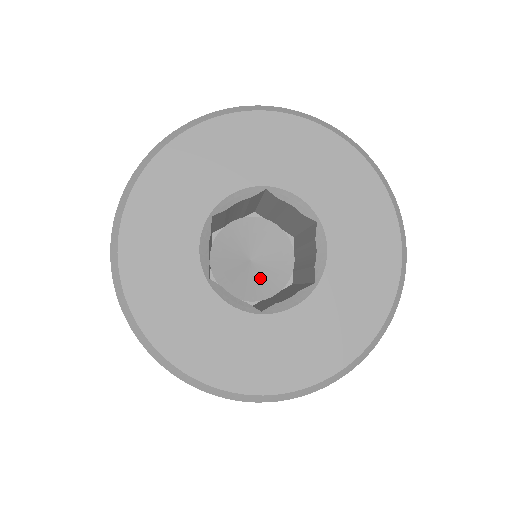
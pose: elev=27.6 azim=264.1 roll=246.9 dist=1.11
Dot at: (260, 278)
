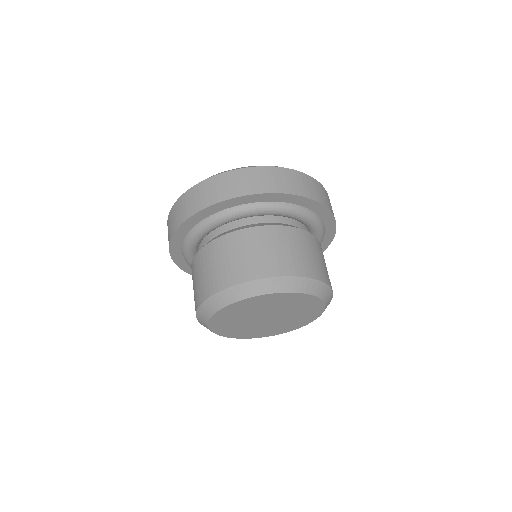
Dot at: occluded
